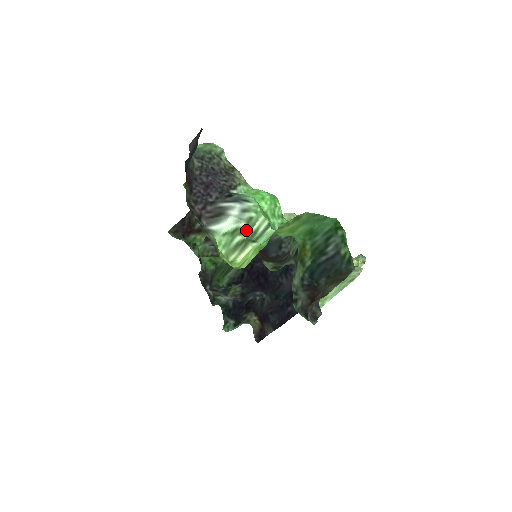
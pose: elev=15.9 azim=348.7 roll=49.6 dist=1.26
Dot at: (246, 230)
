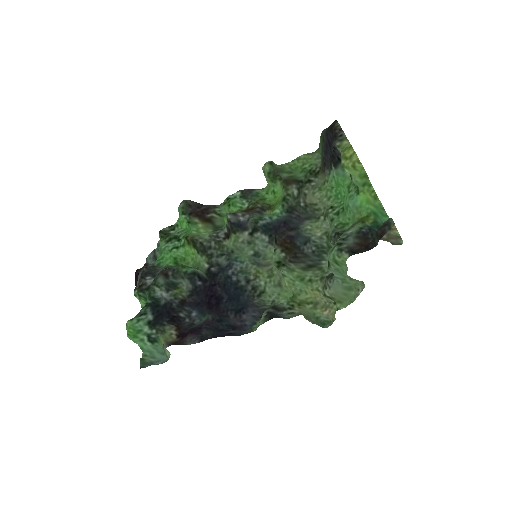
Dot at: occluded
